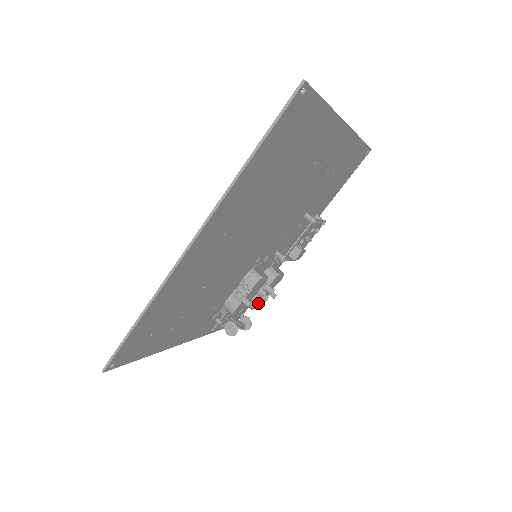
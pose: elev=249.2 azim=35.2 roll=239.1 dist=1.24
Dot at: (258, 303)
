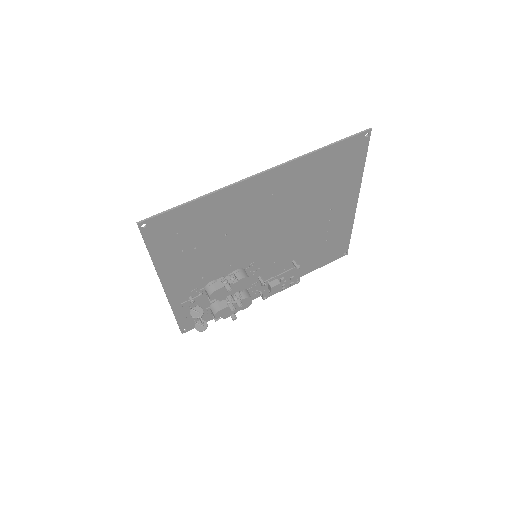
Dot at: (221, 314)
